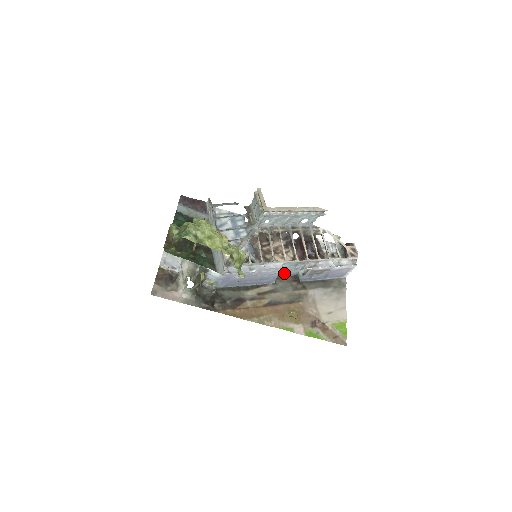
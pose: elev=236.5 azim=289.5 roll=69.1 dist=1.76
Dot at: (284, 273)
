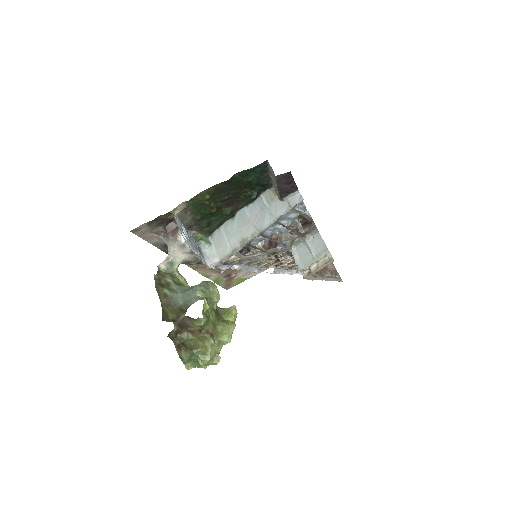
Dot at: occluded
